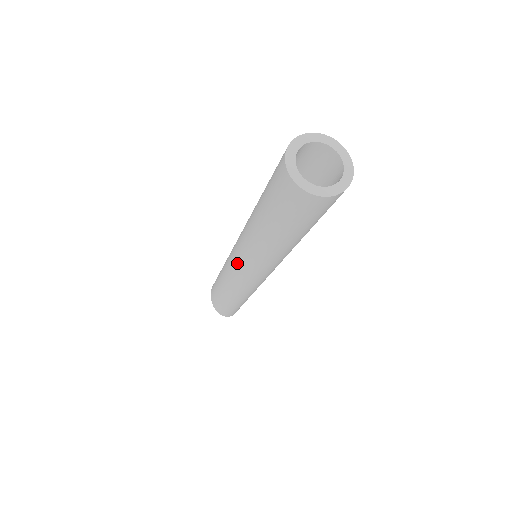
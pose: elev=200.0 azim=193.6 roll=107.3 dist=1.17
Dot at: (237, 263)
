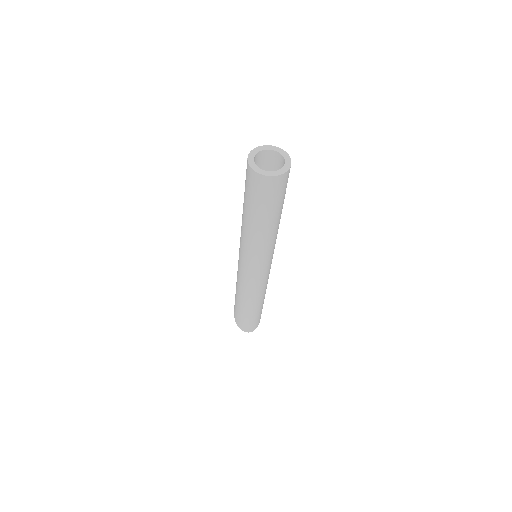
Dot at: occluded
